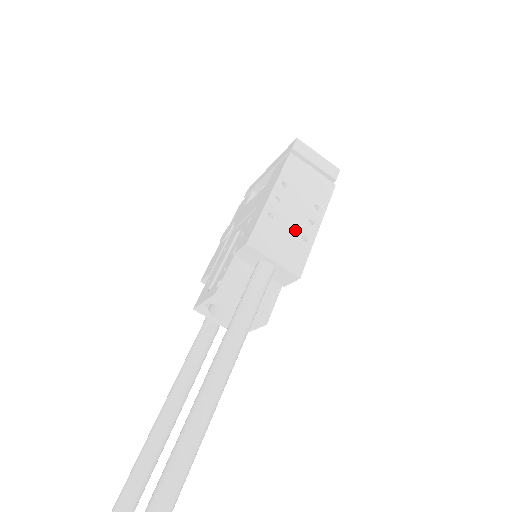
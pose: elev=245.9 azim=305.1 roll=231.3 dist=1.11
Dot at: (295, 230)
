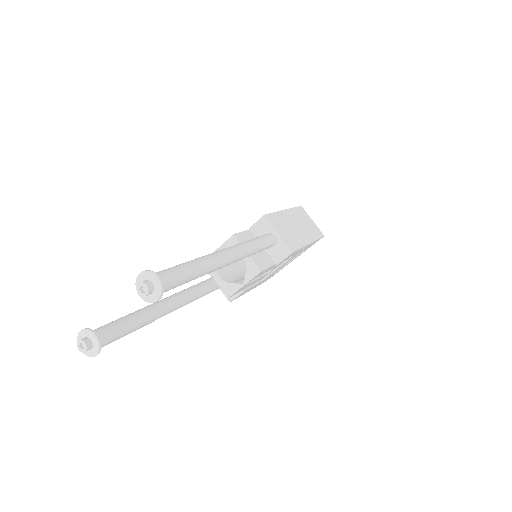
Dot at: (294, 233)
